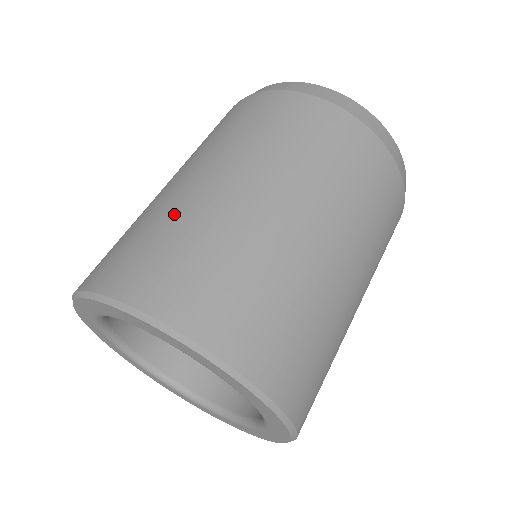
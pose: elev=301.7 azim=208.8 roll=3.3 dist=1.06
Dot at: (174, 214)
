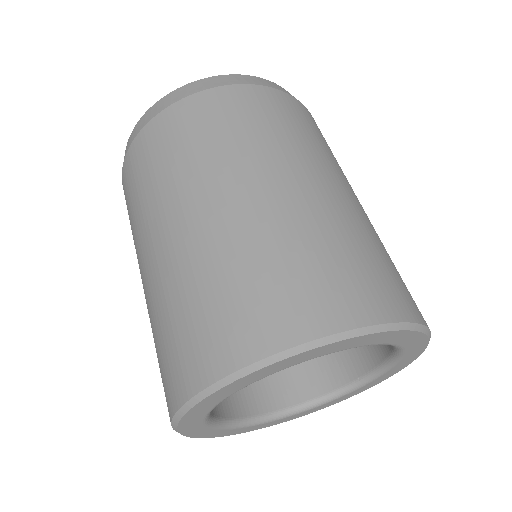
Dot at: (234, 250)
